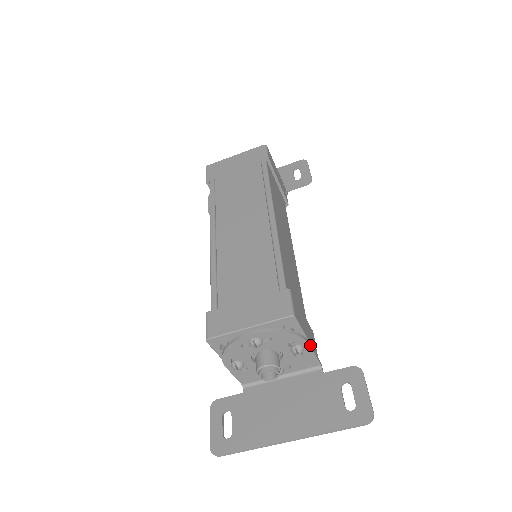
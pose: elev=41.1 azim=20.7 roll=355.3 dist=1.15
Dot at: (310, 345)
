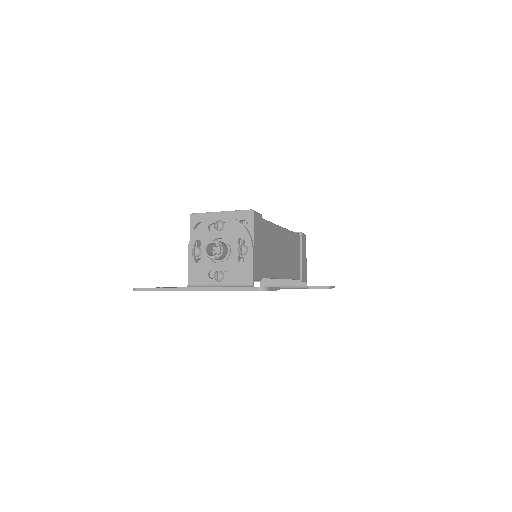
Dot at: (253, 251)
